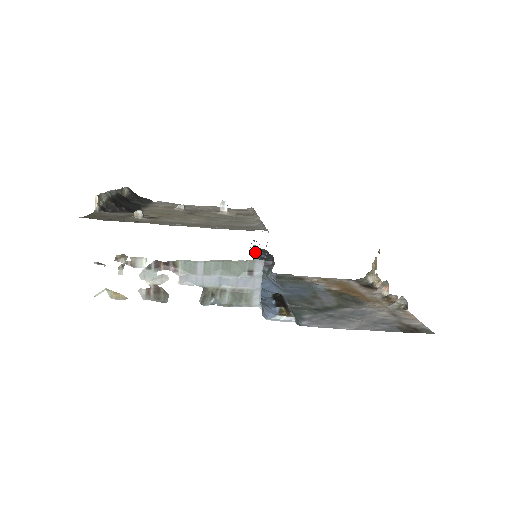
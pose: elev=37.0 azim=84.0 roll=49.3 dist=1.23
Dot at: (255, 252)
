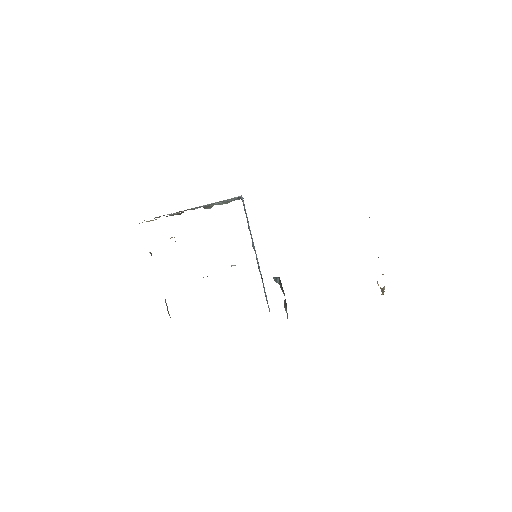
Dot at: occluded
